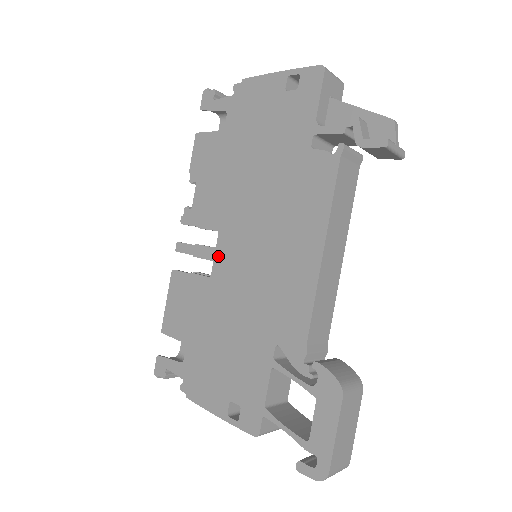
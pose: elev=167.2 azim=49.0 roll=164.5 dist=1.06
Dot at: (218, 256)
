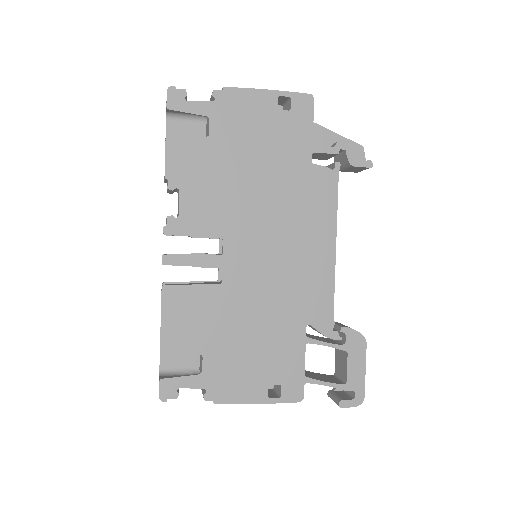
Dot at: (228, 262)
